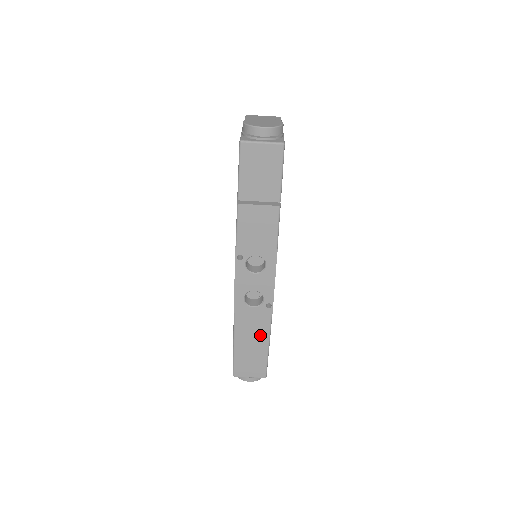
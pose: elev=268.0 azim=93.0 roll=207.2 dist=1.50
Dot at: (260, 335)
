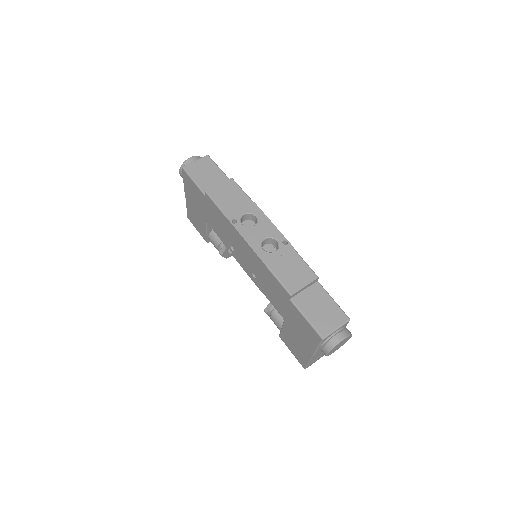
Dot at: (302, 271)
